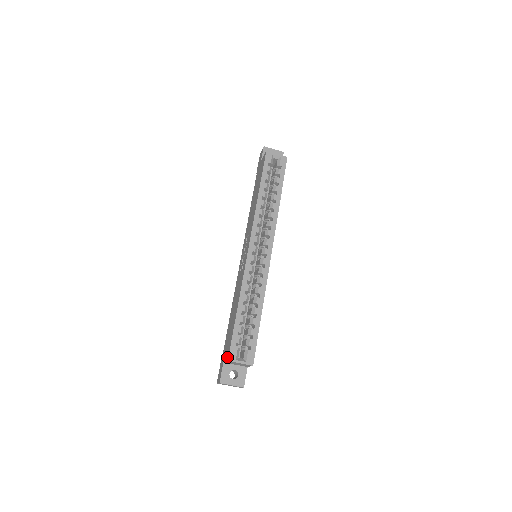
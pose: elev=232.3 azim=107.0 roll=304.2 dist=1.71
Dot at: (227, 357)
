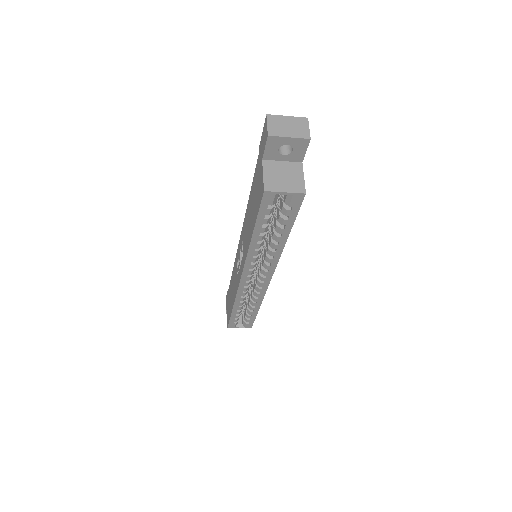
Dot at: (227, 322)
